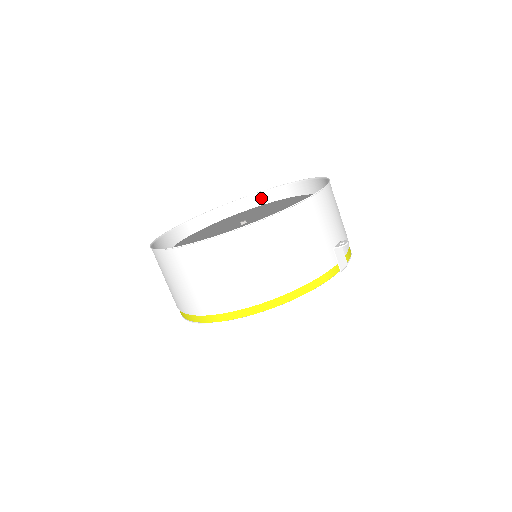
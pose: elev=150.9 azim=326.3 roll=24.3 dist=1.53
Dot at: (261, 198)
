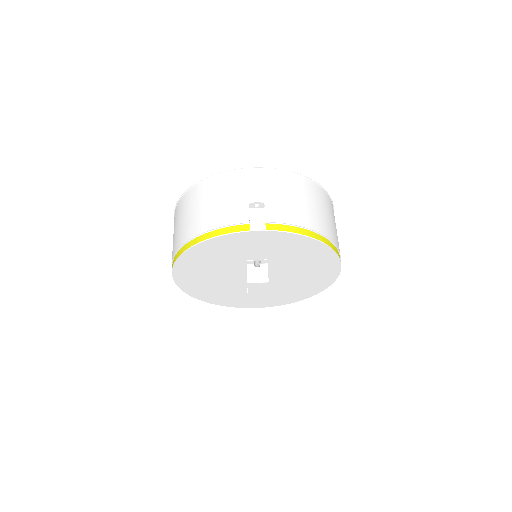
Dot at: occluded
